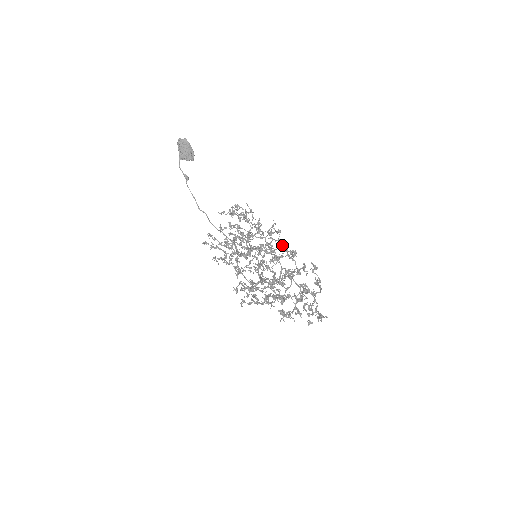
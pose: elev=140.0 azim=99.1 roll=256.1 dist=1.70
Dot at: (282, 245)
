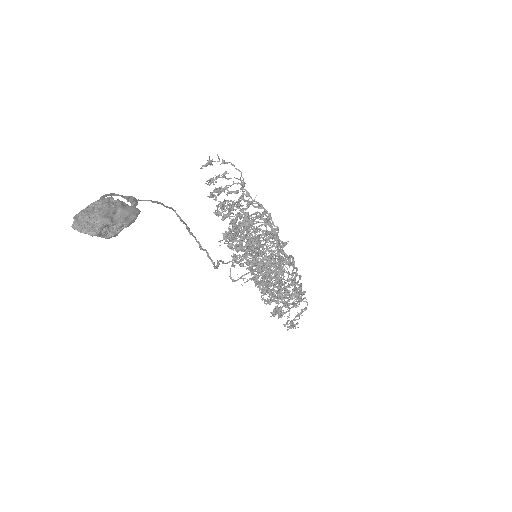
Dot at: (287, 286)
